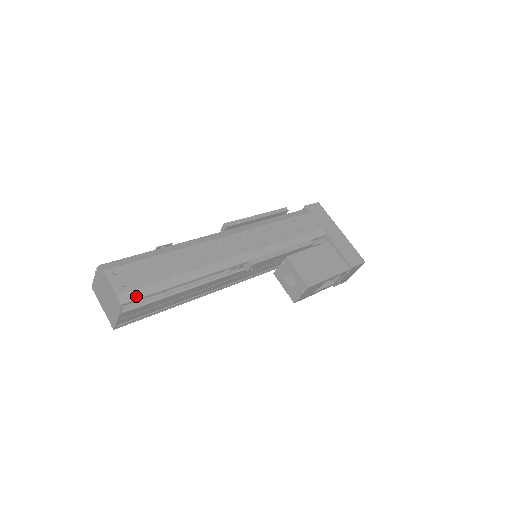
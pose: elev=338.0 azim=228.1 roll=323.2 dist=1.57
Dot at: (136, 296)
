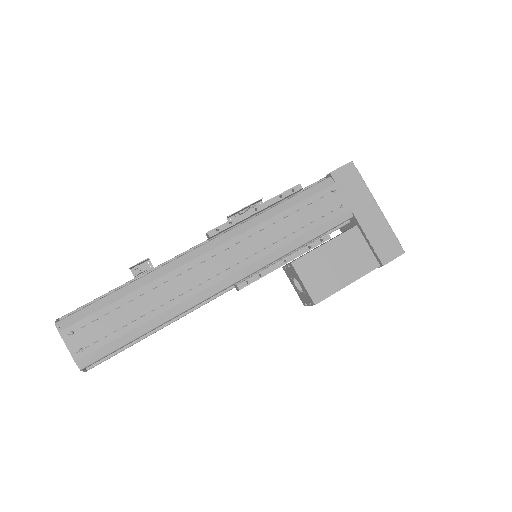
Dot at: (97, 357)
